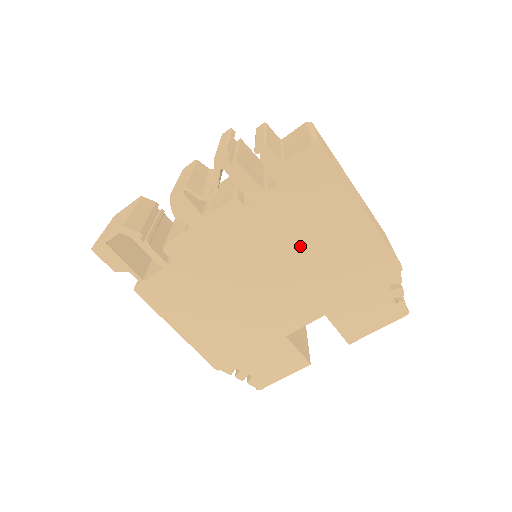
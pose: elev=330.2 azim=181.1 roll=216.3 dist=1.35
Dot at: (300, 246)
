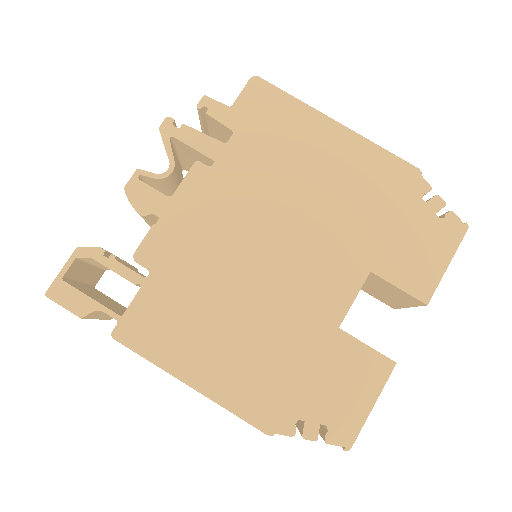
Dot at: (292, 190)
